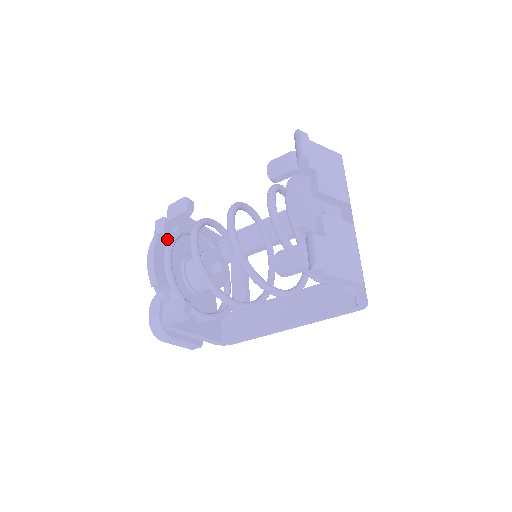
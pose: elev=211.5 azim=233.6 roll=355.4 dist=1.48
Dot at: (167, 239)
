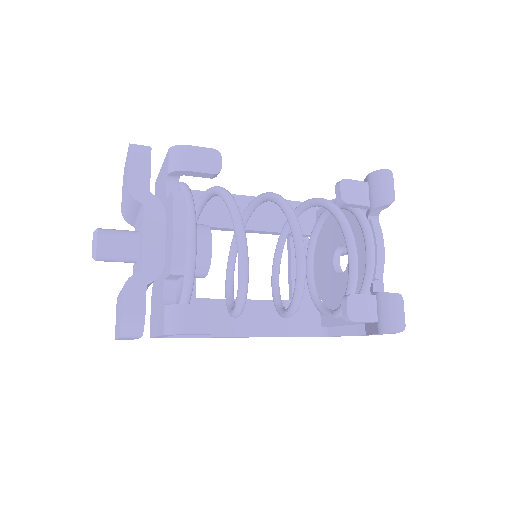
Dot at: occluded
